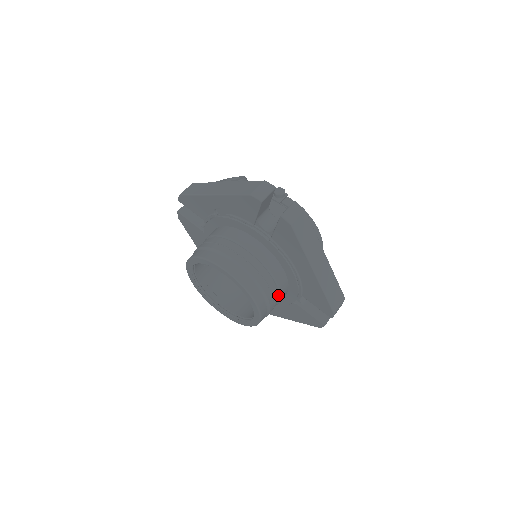
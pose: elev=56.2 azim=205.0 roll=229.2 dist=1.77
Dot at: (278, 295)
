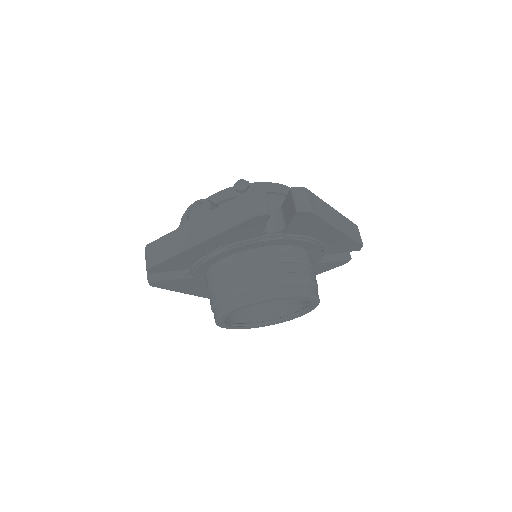
Dot at: occluded
